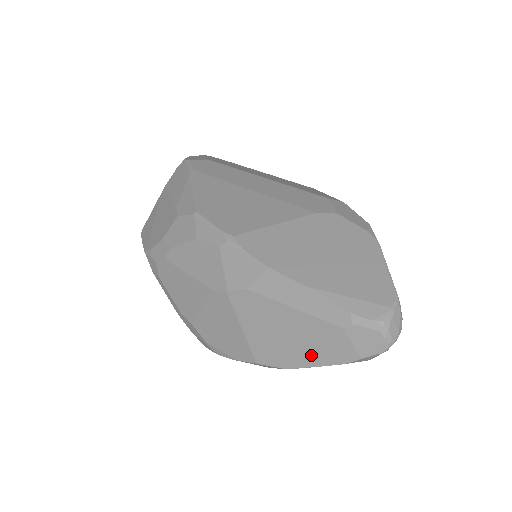
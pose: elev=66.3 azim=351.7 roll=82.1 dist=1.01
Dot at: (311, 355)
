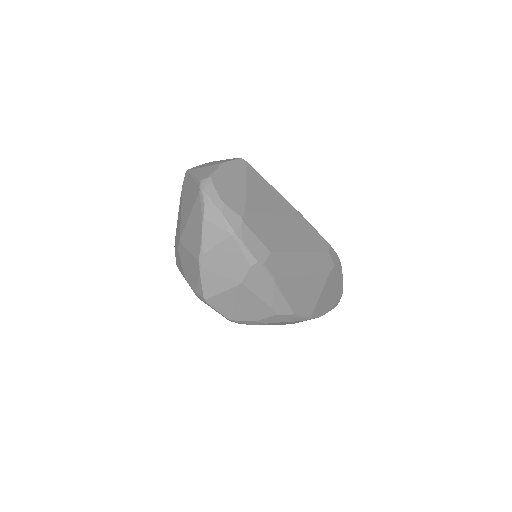
Dot at: occluded
